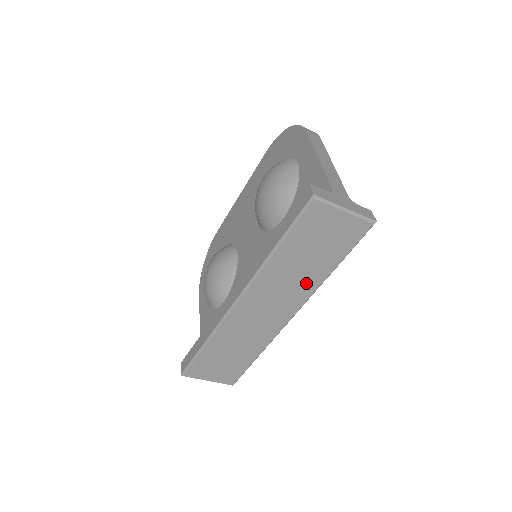
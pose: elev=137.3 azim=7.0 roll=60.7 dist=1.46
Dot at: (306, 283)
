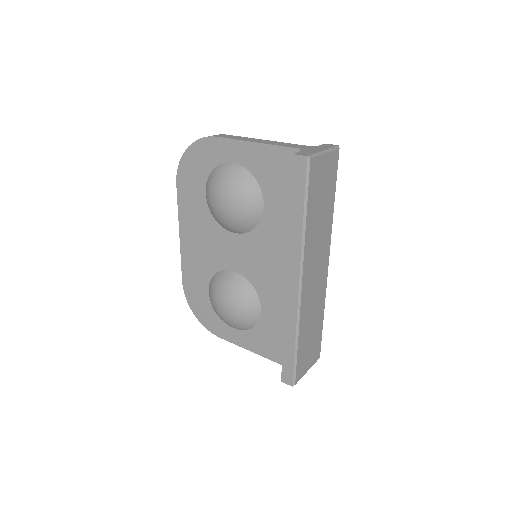
Dot at: (326, 229)
